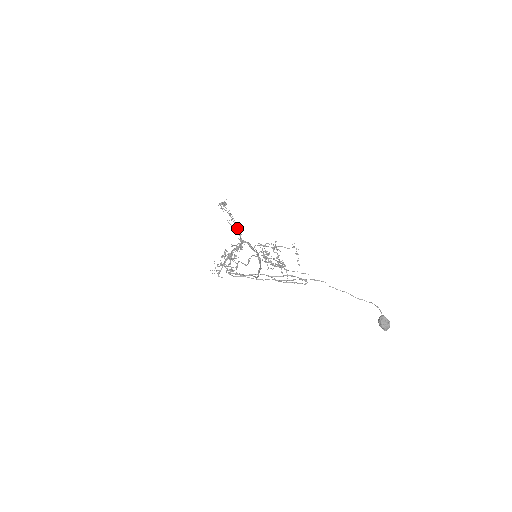
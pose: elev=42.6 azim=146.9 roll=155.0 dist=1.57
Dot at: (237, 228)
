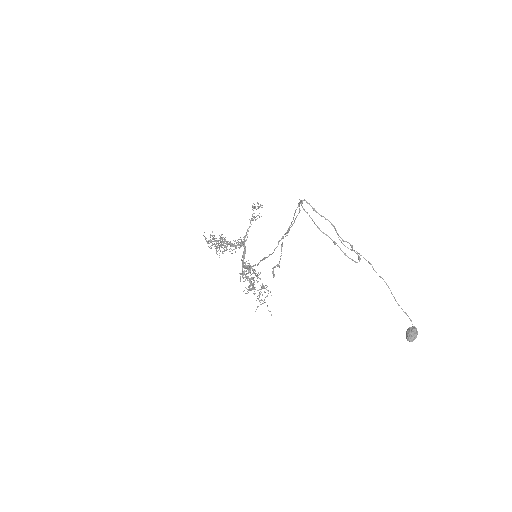
Dot at: occluded
